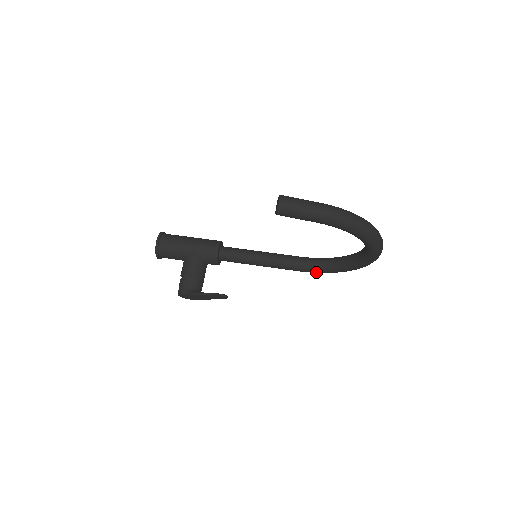
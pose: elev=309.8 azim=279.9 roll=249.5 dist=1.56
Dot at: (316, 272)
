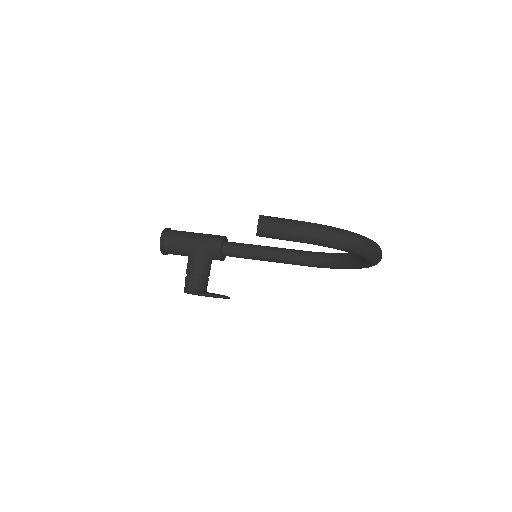
Dot at: (321, 267)
